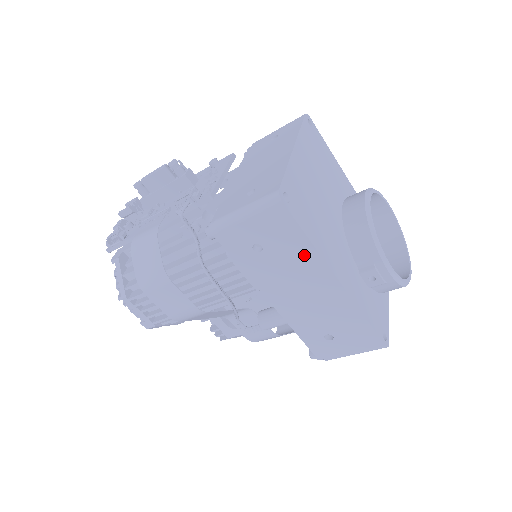
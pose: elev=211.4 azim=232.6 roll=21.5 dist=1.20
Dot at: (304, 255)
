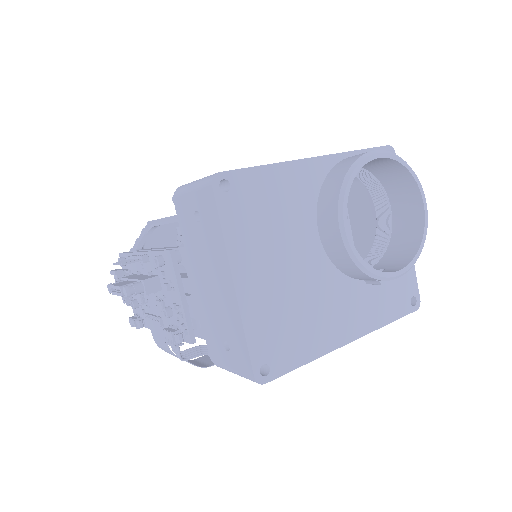
Dot at: occluded
